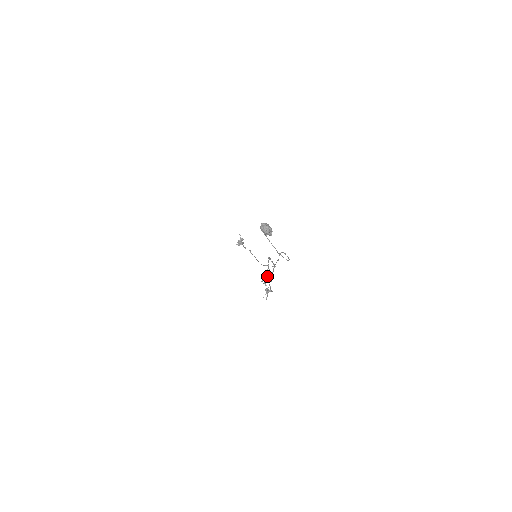
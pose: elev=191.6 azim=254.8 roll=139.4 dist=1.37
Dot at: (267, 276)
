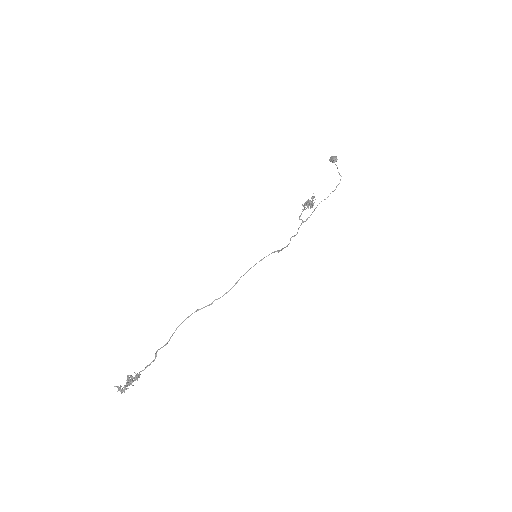
Dot at: occluded
